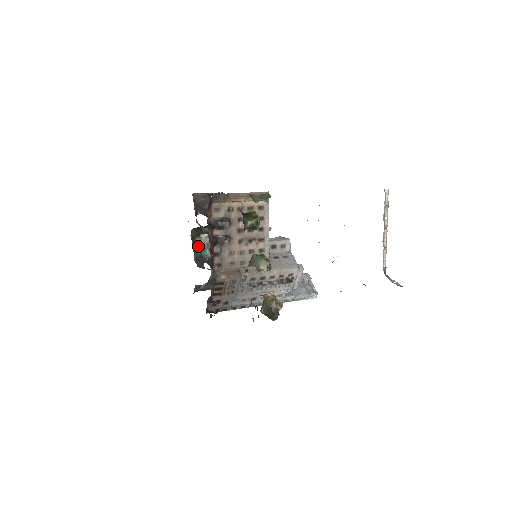
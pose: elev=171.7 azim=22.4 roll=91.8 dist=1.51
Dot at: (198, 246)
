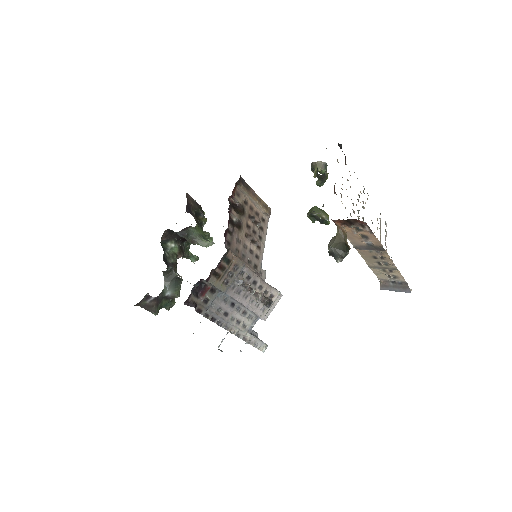
Dot at: (164, 251)
